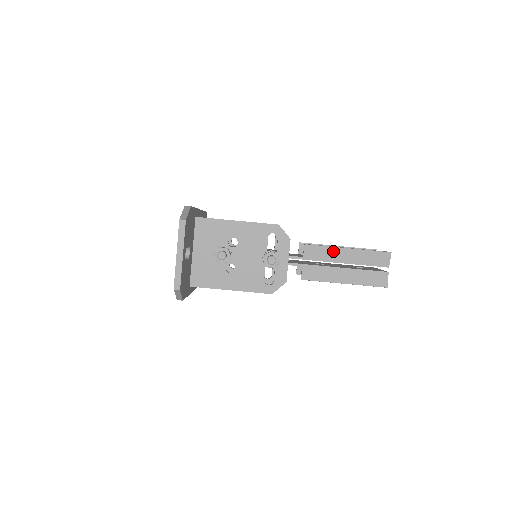
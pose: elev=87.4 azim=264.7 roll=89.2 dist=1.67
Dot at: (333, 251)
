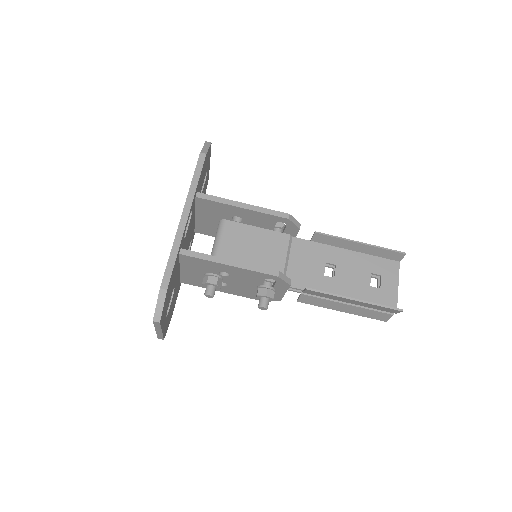
Dot at: (337, 297)
